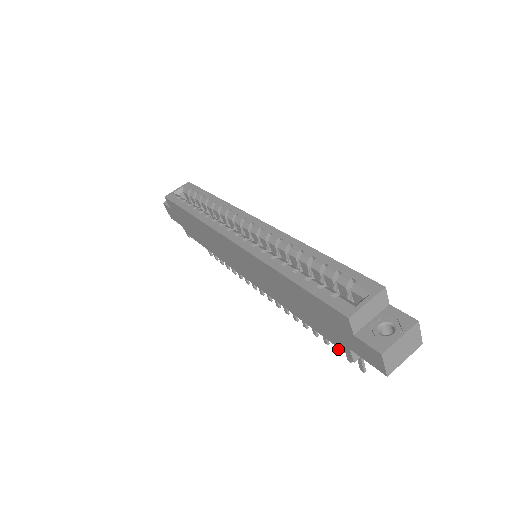
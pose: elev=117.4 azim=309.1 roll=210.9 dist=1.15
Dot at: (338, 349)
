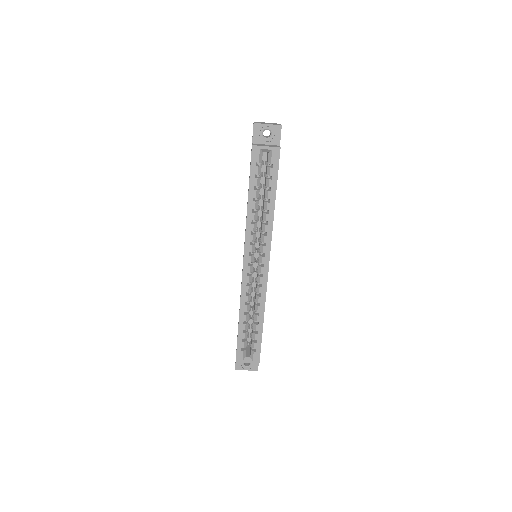
Dot at: occluded
